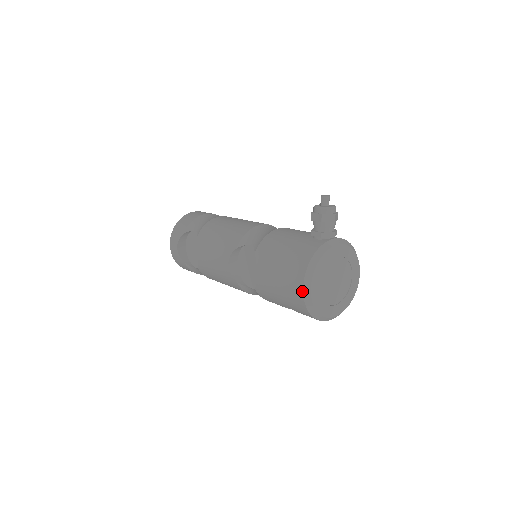
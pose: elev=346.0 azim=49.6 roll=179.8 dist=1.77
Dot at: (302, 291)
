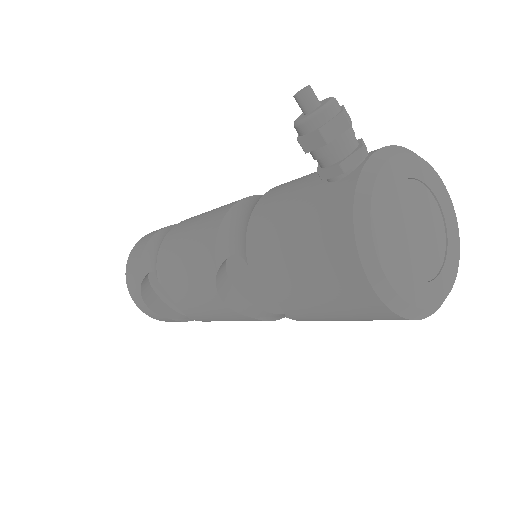
Dot at: (374, 295)
